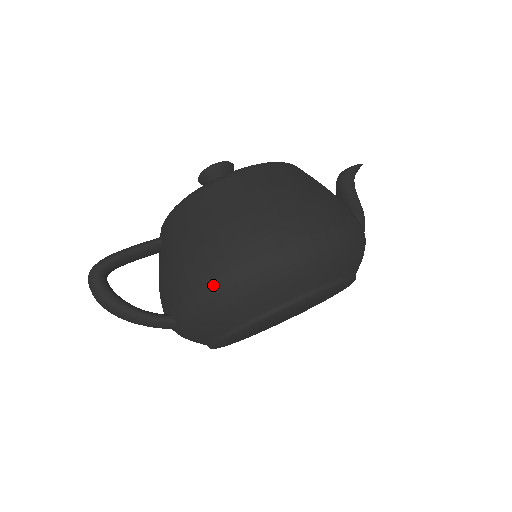
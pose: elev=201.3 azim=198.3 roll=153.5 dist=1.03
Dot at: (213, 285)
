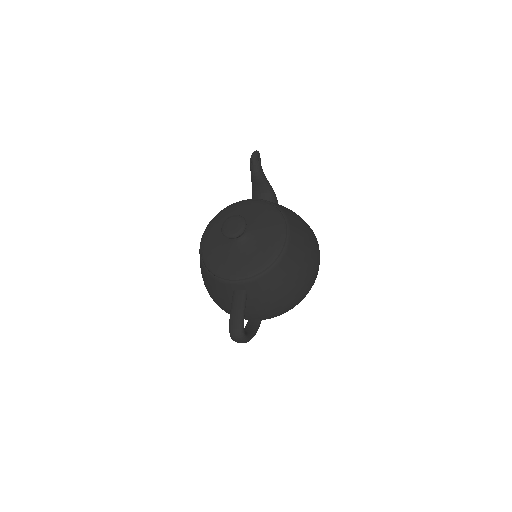
Dot at: (297, 304)
